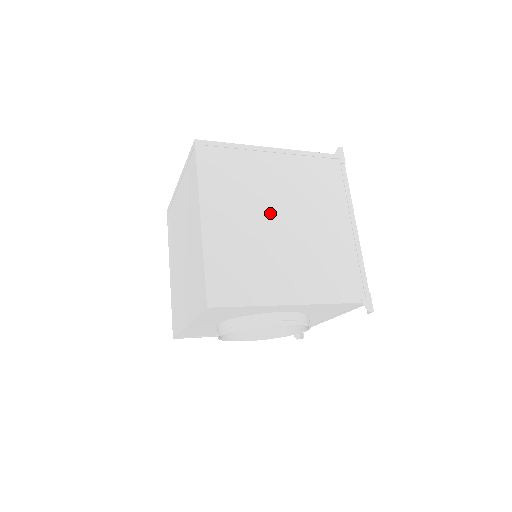
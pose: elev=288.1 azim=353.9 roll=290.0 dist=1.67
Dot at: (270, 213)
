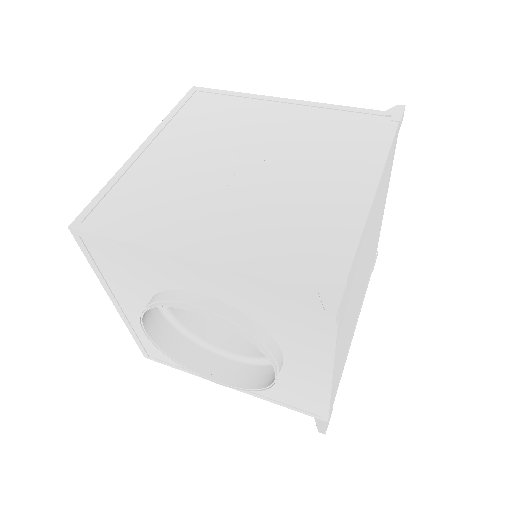
Dot at: (235, 155)
